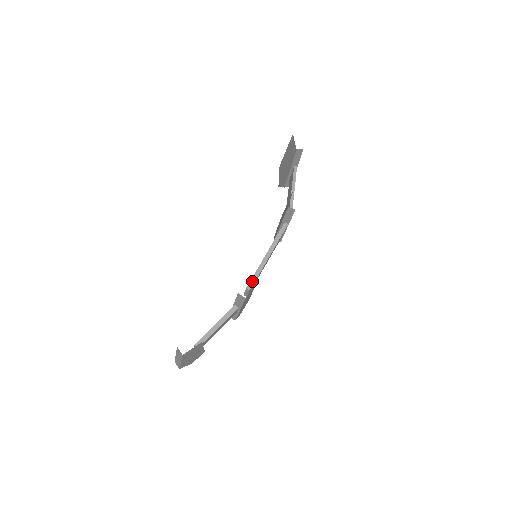
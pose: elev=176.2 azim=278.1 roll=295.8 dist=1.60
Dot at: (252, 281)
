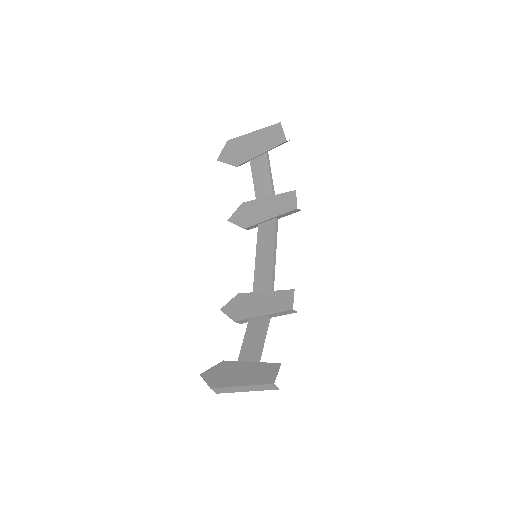
Dot at: (272, 287)
